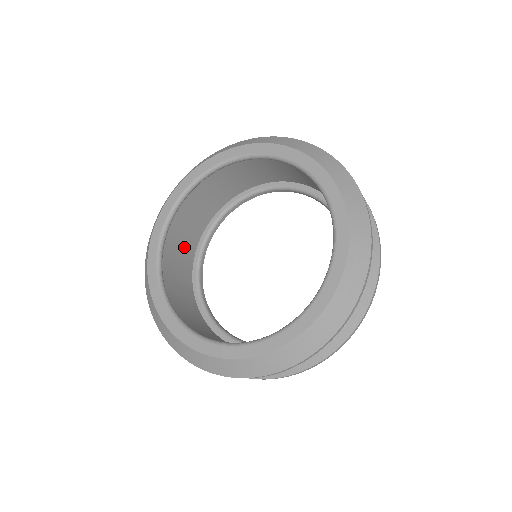
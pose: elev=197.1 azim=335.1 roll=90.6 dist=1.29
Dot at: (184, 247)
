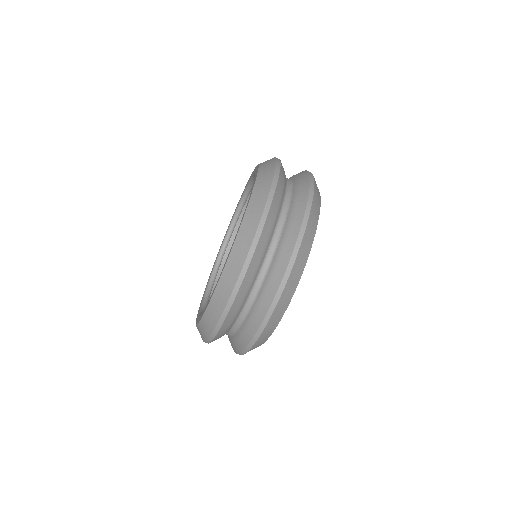
Dot at: occluded
